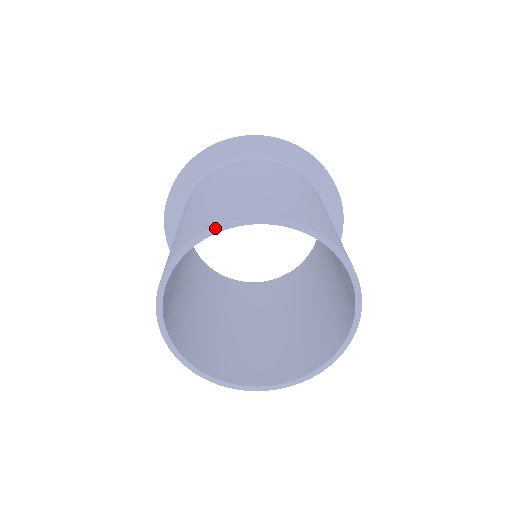
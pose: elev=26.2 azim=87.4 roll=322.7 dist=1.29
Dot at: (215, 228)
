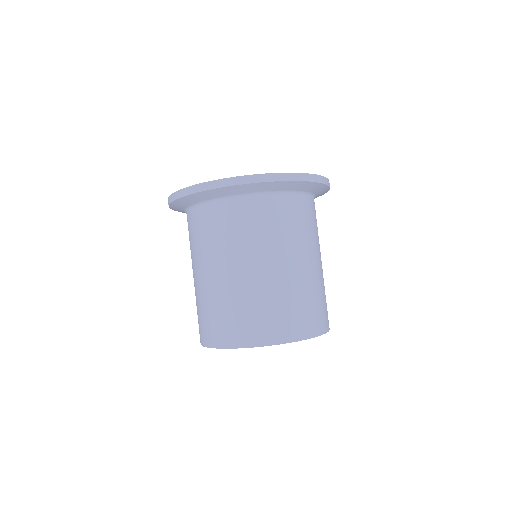
Dot at: occluded
